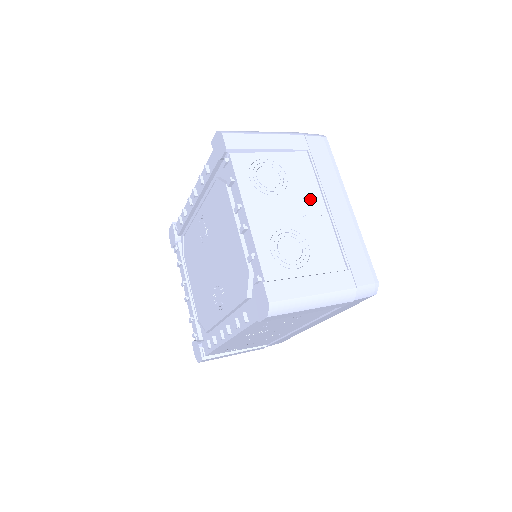
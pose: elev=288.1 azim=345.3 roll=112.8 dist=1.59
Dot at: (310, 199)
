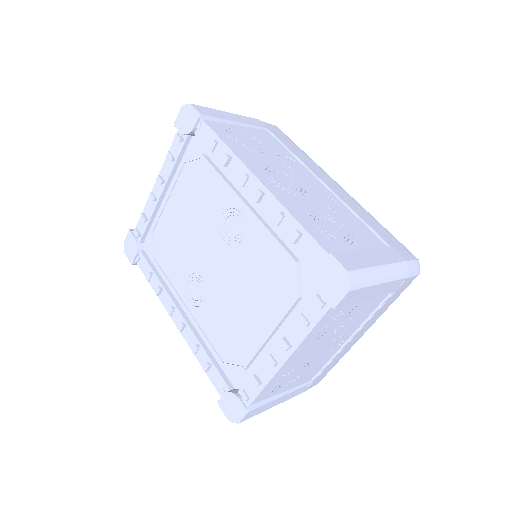
Dot at: (345, 335)
